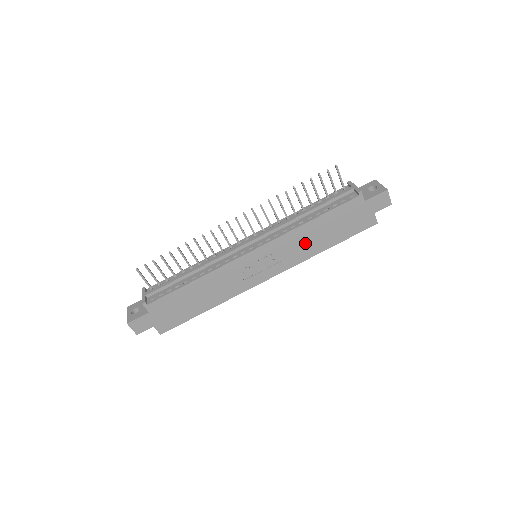
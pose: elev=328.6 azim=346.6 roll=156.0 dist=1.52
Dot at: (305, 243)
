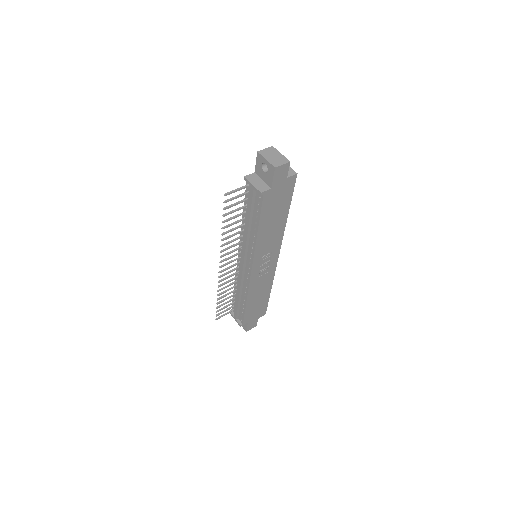
Dot at: (271, 234)
